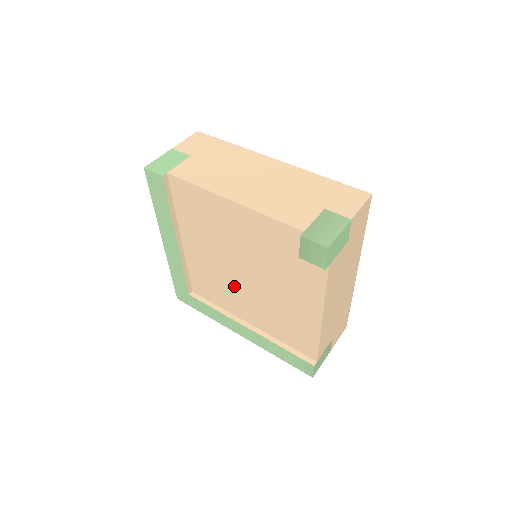
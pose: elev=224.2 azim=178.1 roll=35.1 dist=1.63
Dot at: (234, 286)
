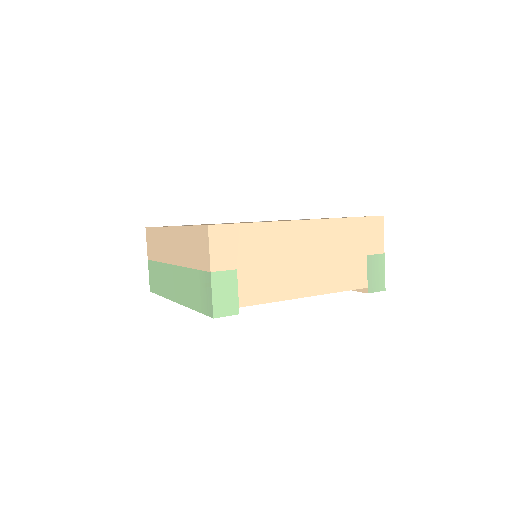
Dot at: occluded
